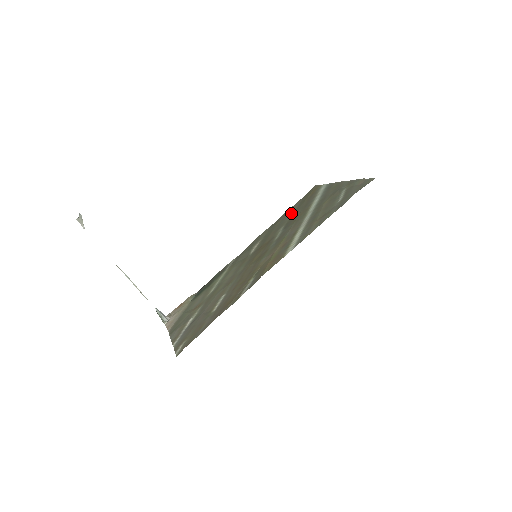
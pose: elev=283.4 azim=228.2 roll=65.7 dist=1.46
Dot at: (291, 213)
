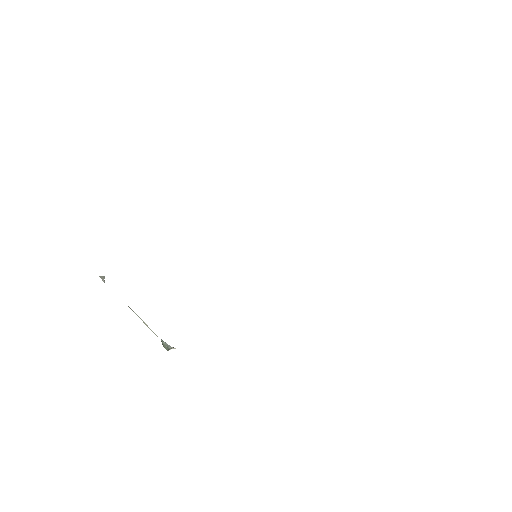
Dot at: occluded
